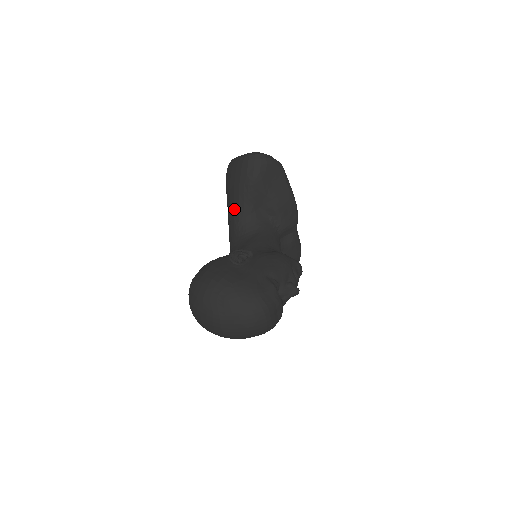
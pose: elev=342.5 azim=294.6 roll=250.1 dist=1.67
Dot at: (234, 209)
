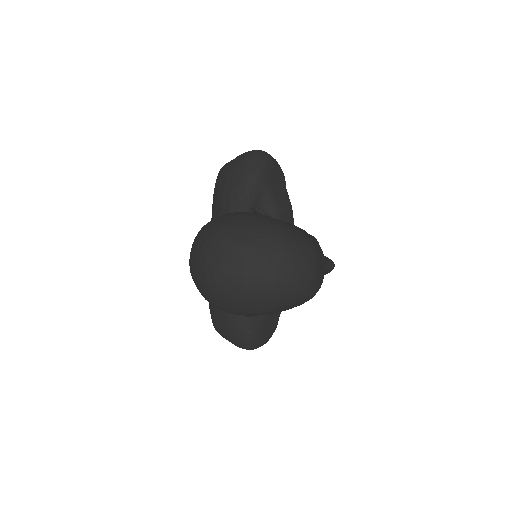
Dot at: (230, 204)
